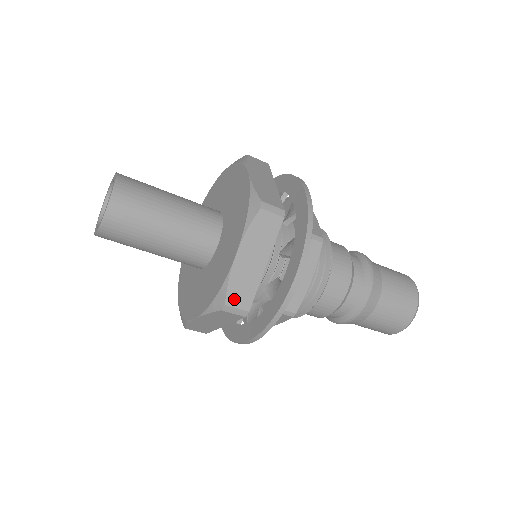
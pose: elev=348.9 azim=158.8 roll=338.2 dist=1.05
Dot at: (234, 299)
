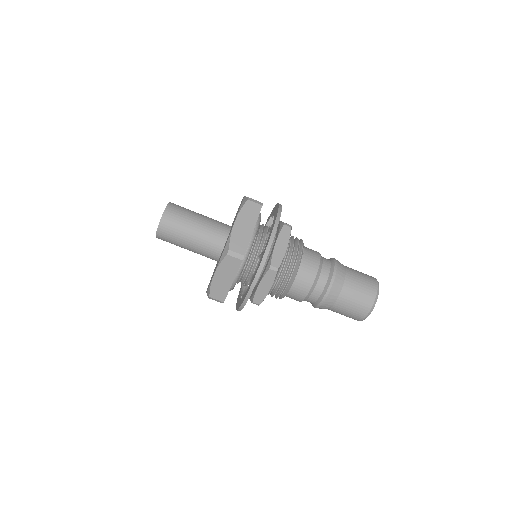
Dot at: (234, 247)
